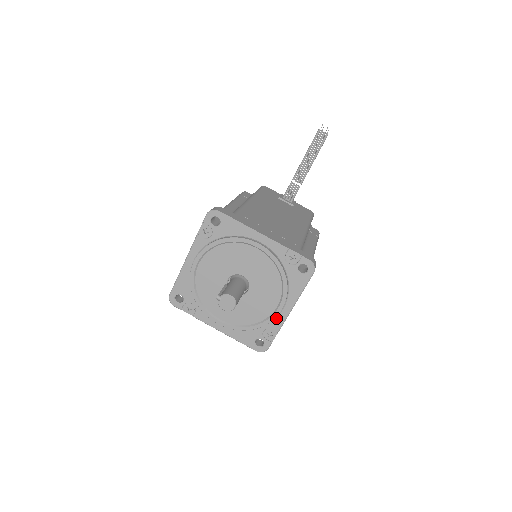
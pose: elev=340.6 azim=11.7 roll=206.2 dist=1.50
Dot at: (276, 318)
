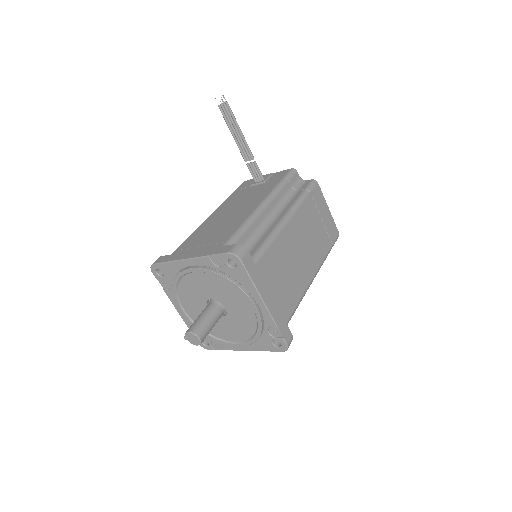
Dot at: (263, 316)
